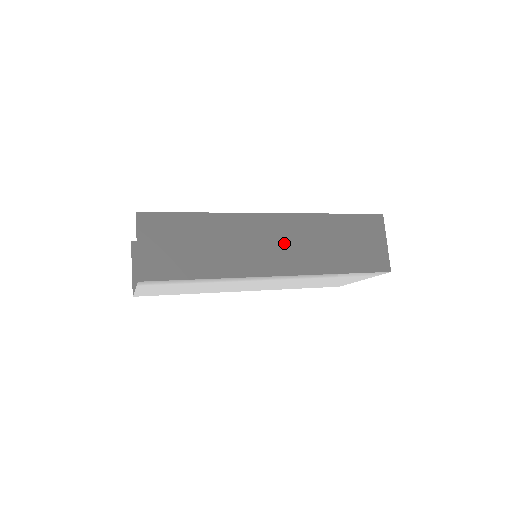
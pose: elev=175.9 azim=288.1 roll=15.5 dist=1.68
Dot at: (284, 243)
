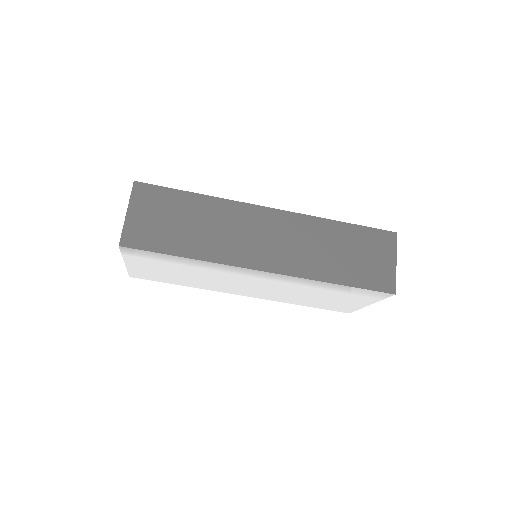
Dot at: (279, 240)
